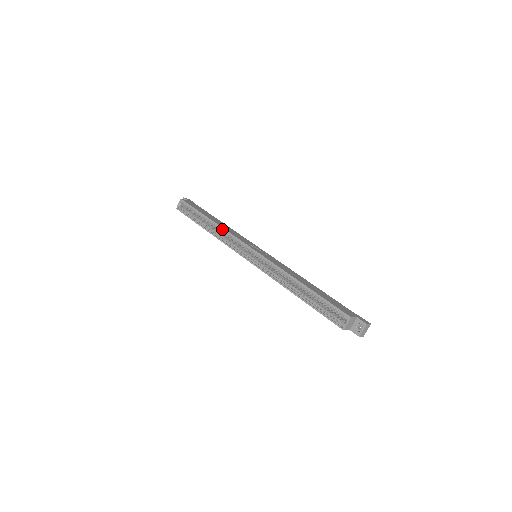
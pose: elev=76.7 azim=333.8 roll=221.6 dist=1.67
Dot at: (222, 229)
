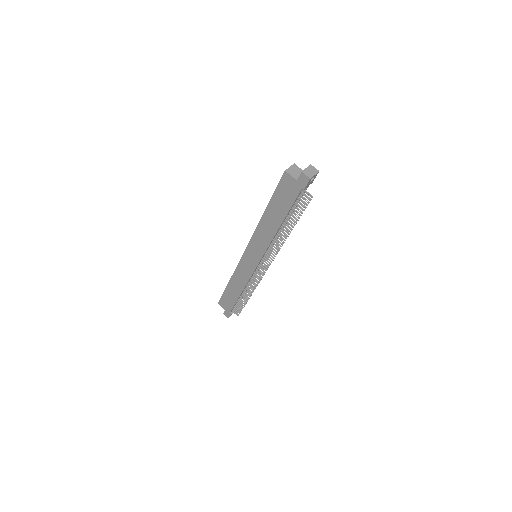
Dot at: occluded
